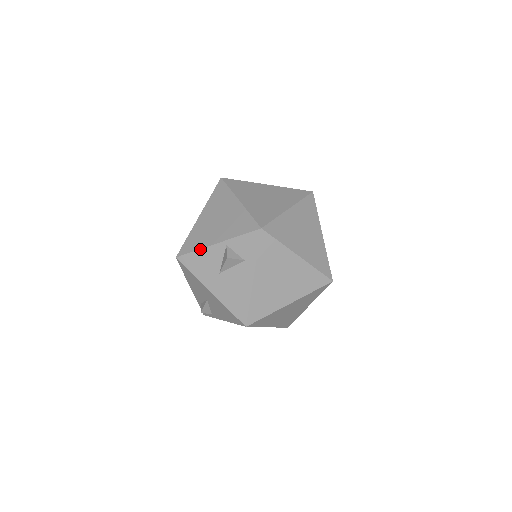
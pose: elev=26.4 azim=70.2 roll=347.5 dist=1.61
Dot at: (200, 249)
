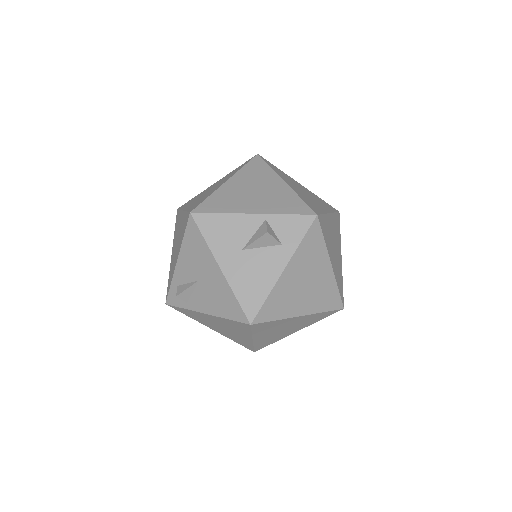
Dot at: (229, 213)
